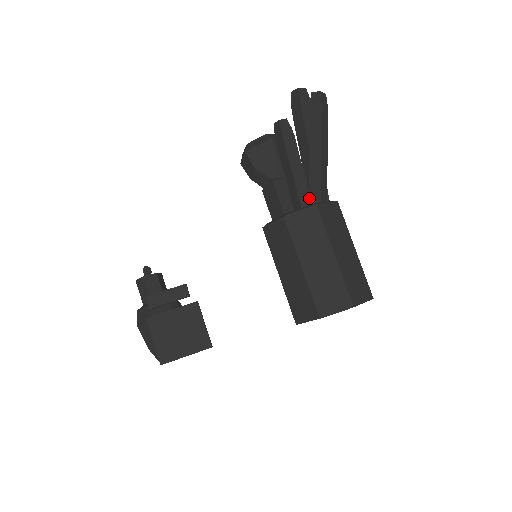
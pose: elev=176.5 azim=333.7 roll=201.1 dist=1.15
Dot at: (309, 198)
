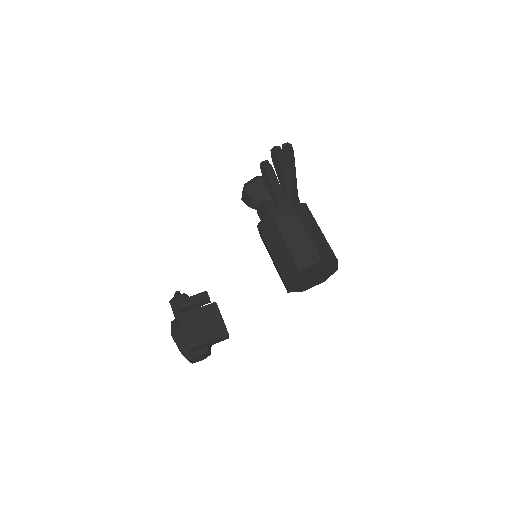
Dot at: occluded
